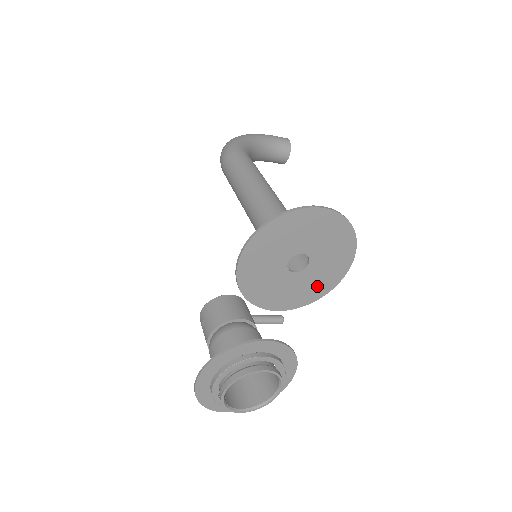
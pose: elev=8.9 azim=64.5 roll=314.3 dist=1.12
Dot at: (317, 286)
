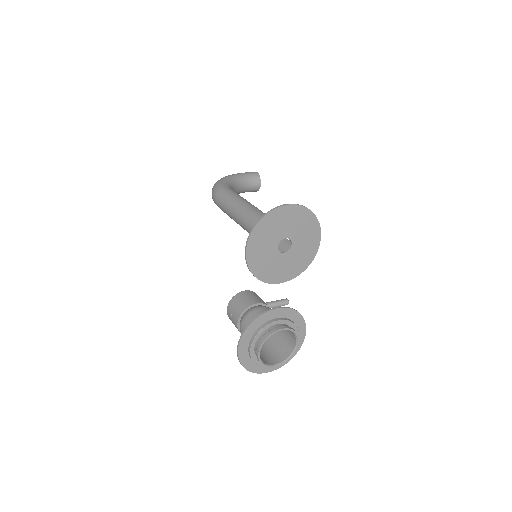
Dot at: (302, 259)
